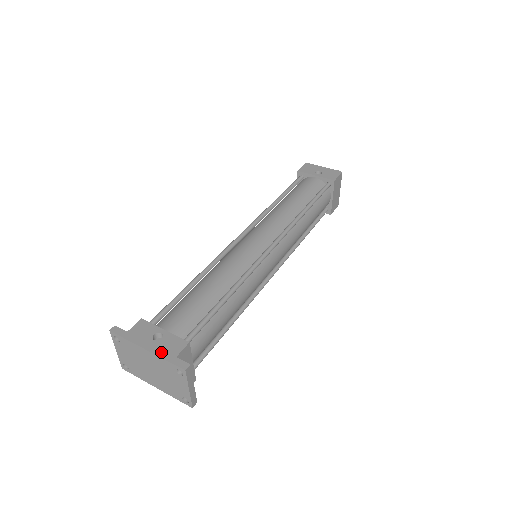
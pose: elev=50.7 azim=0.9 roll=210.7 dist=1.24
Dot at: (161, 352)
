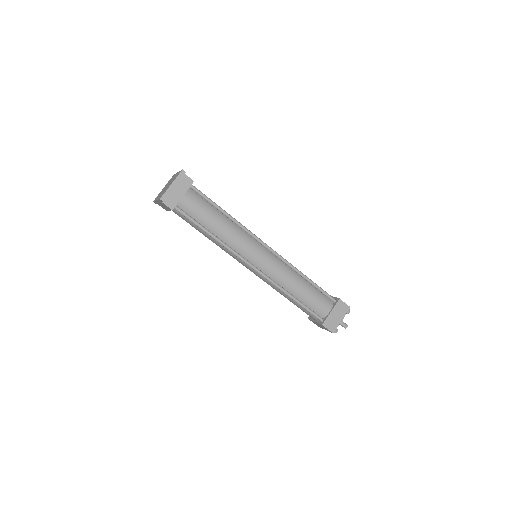
Dot at: occluded
